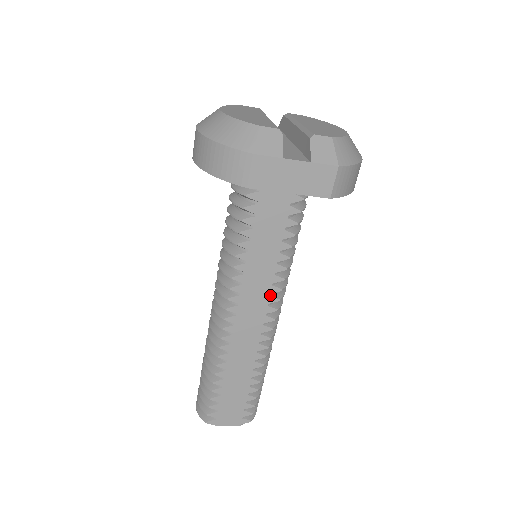
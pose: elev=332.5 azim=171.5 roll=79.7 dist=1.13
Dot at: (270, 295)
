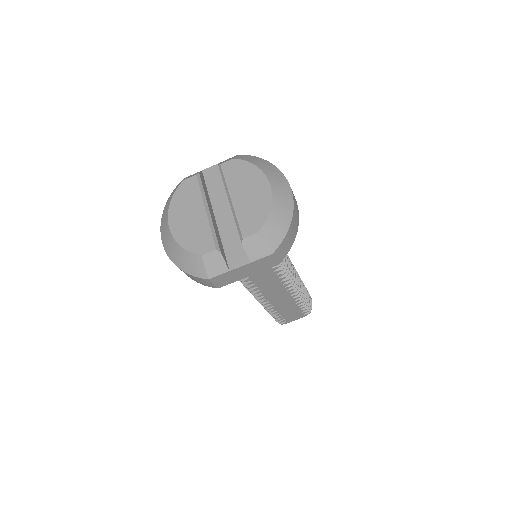
Dot at: (278, 278)
